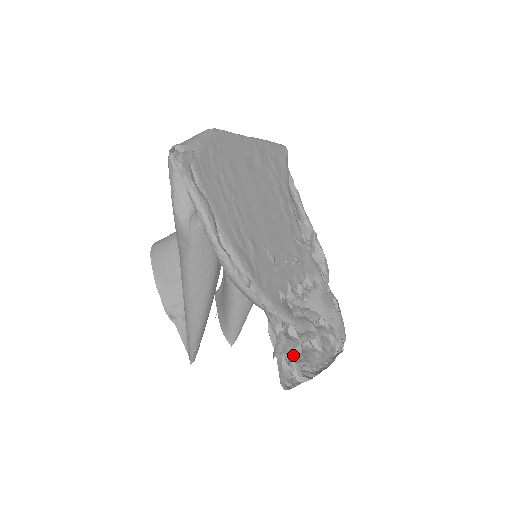
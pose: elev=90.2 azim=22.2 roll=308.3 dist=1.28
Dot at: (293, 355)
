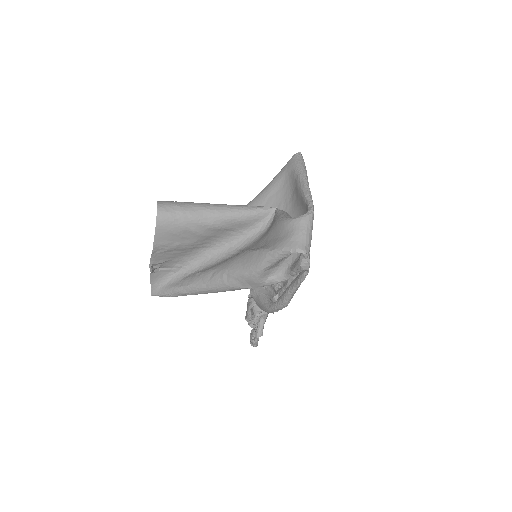
Dot at: occluded
